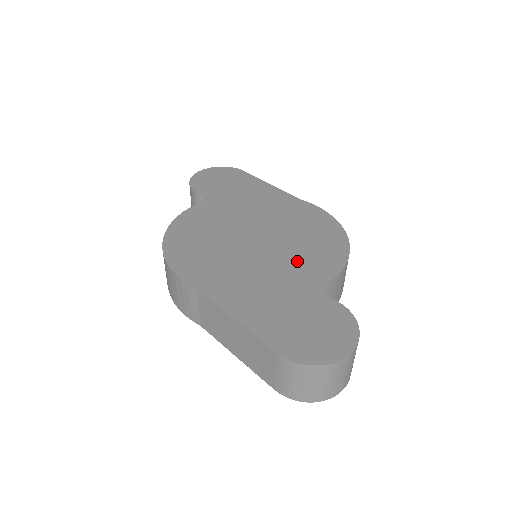
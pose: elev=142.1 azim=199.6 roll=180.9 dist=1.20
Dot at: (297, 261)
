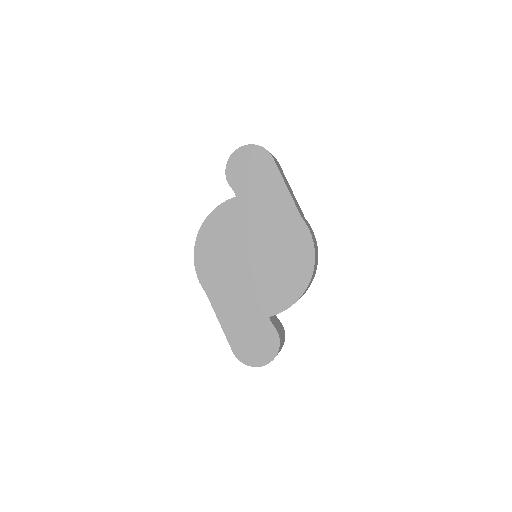
Dot at: (269, 288)
